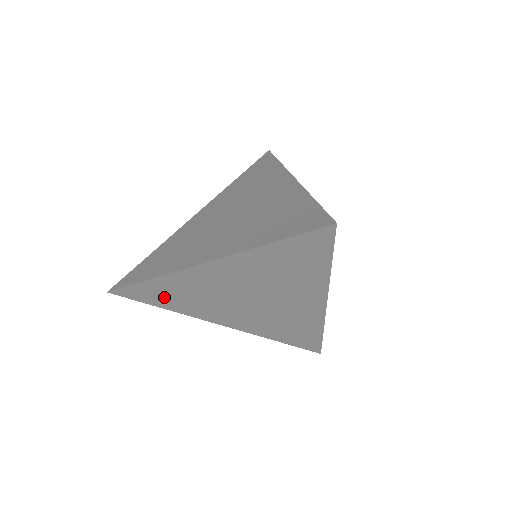
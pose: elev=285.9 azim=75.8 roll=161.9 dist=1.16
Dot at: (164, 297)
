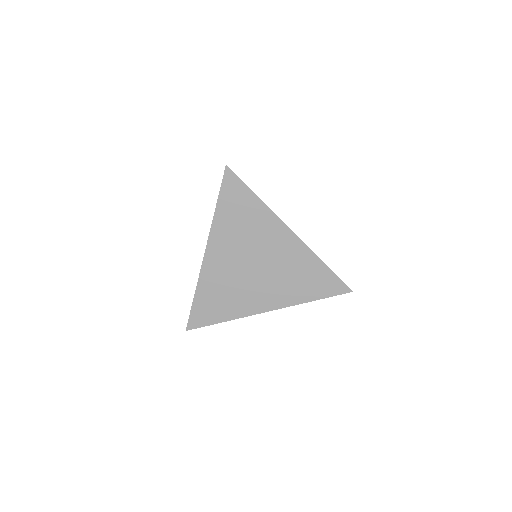
Dot at: (214, 307)
